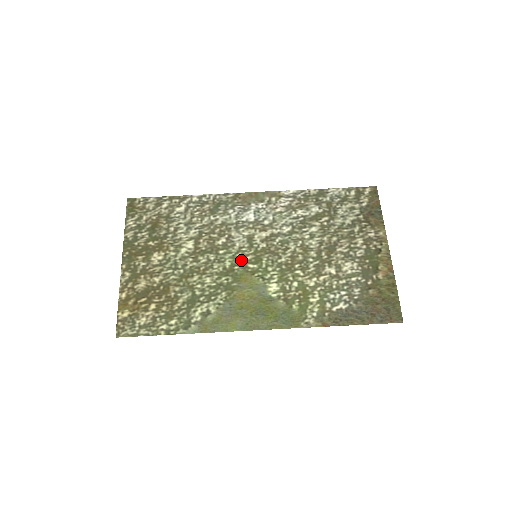
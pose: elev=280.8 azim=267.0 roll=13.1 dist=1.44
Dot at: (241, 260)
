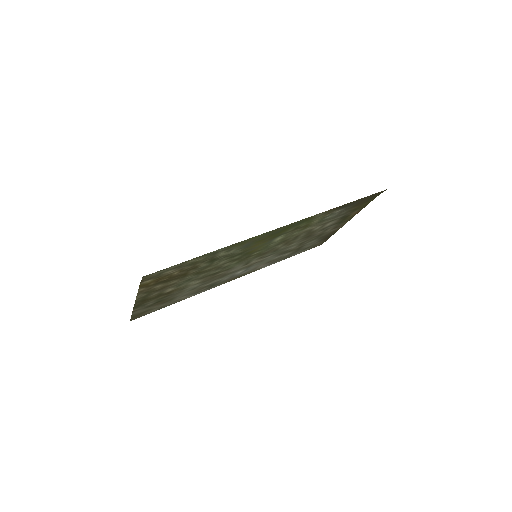
Dot at: (245, 259)
